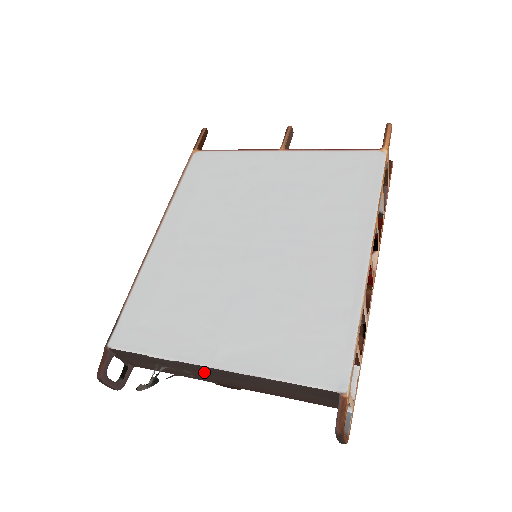
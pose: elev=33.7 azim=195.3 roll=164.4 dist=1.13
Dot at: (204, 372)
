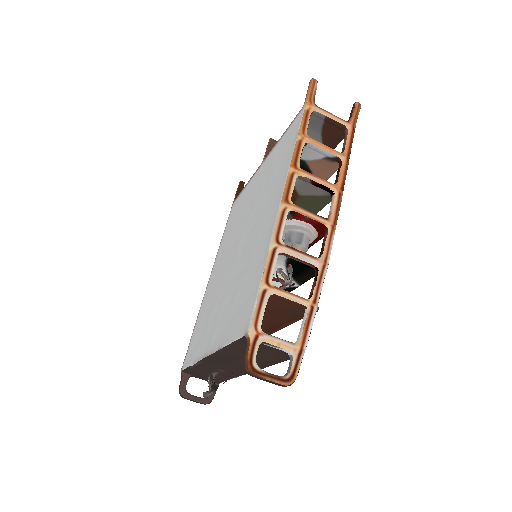
Dot at: (218, 364)
